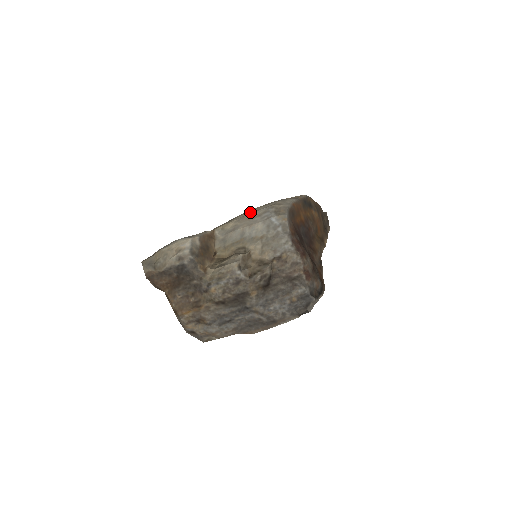
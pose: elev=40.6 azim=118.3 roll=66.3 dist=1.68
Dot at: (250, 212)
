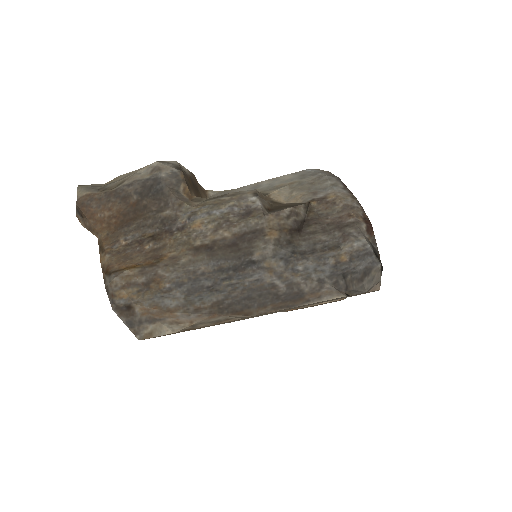
Dot at: occluded
